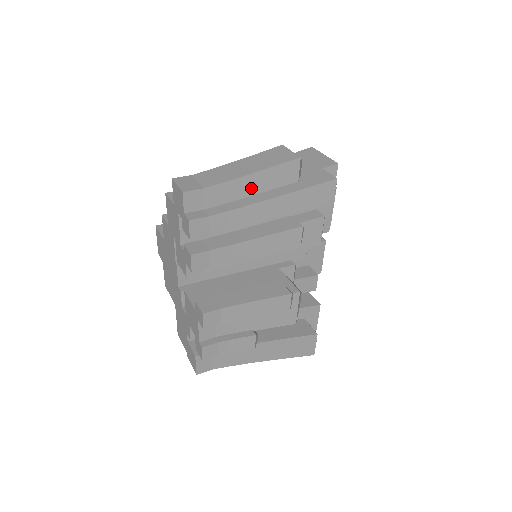
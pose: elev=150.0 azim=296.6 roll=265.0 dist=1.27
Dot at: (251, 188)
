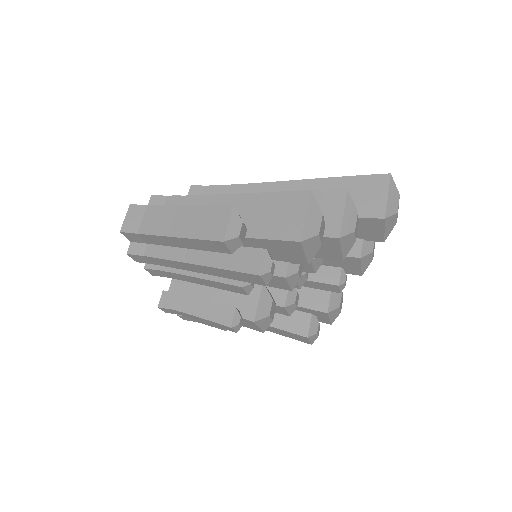
Dot at: (183, 244)
